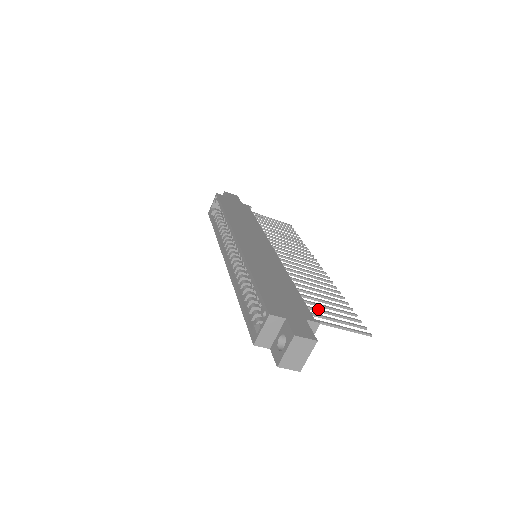
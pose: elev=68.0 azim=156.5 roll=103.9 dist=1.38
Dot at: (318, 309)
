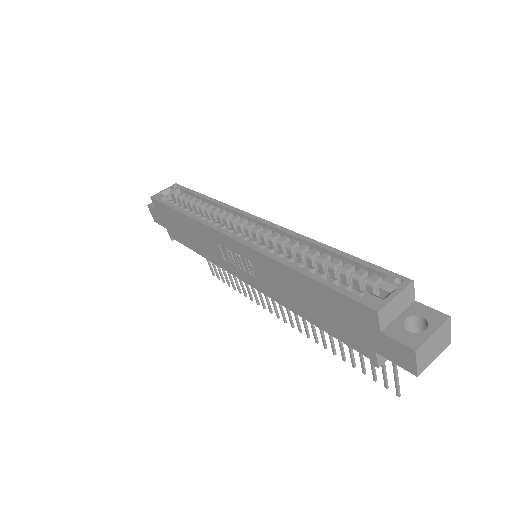
Dot at: occluded
